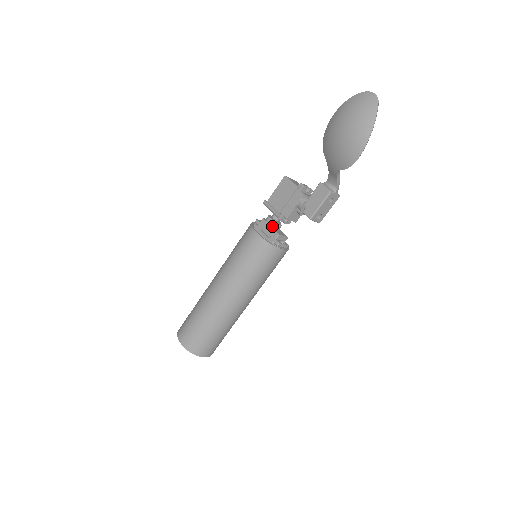
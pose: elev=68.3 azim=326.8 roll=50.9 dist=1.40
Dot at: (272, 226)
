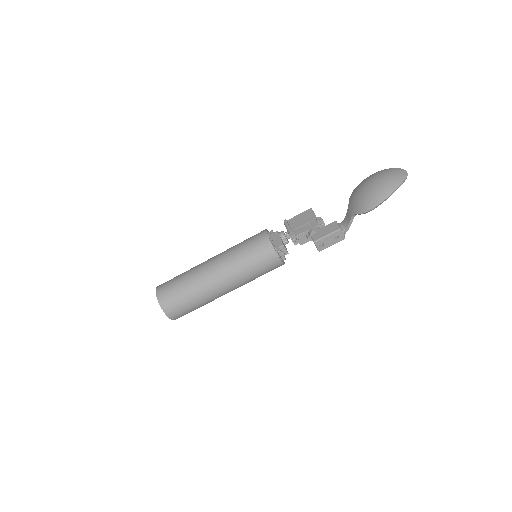
Dot at: (281, 239)
